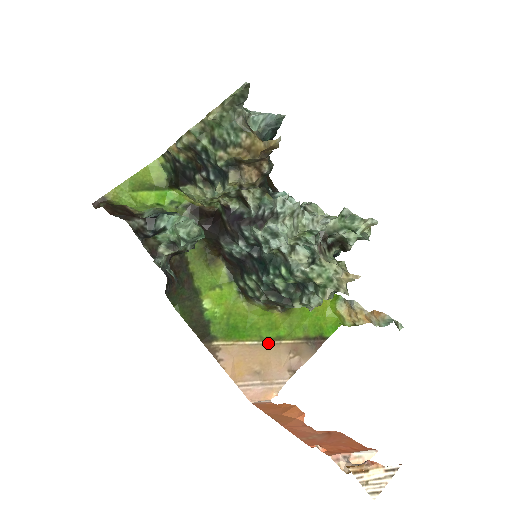
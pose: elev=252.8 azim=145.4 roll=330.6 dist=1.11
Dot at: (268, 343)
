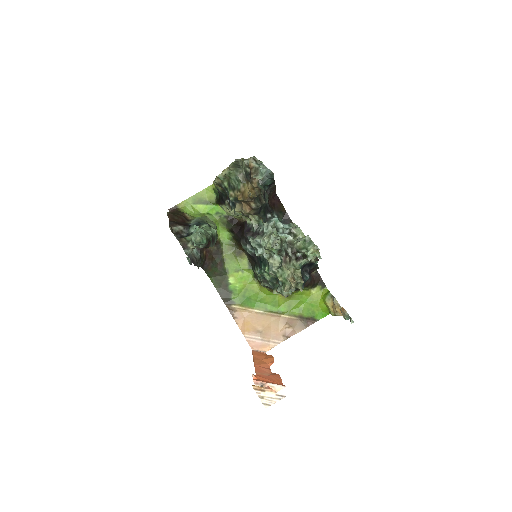
Dot at: (271, 314)
